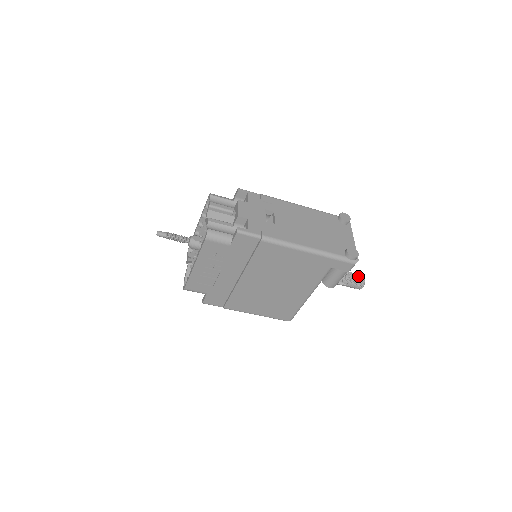
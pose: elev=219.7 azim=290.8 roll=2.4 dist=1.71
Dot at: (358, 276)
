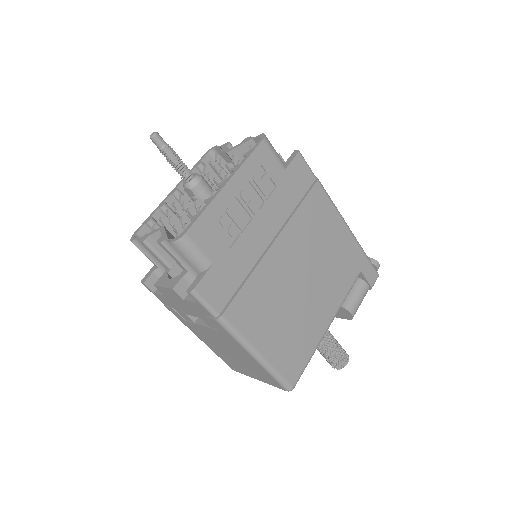
Dot at: occluded
